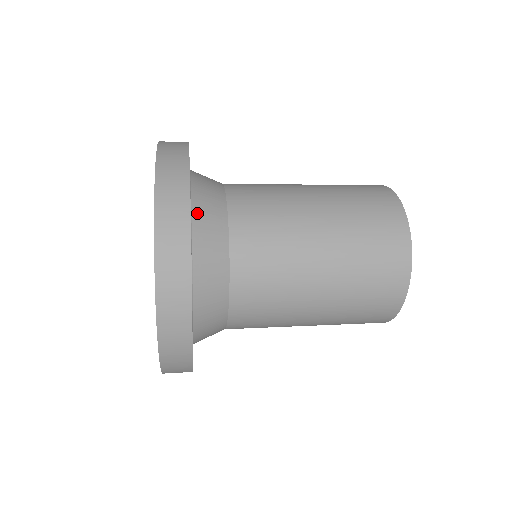
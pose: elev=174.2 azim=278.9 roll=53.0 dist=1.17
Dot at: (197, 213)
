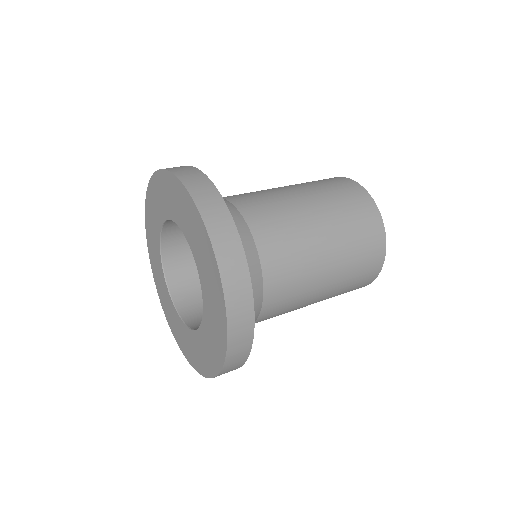
Dot at: occluded
